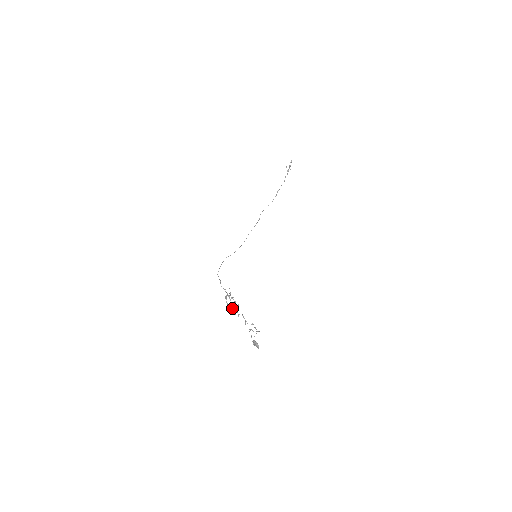
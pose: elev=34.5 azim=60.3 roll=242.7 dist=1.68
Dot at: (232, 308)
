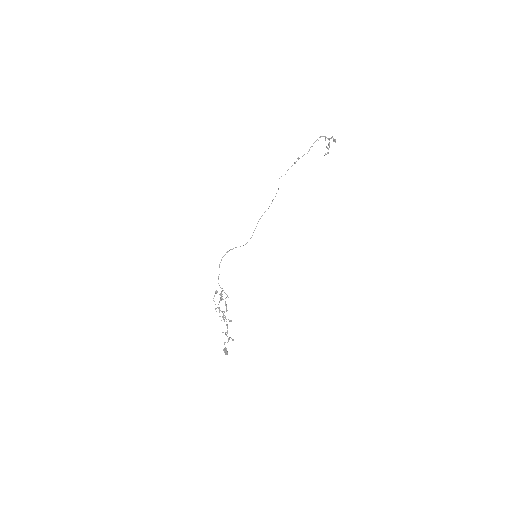
Dot at: (218, 307)
